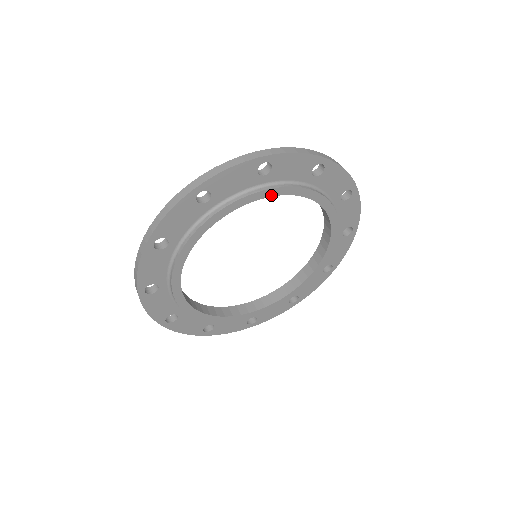
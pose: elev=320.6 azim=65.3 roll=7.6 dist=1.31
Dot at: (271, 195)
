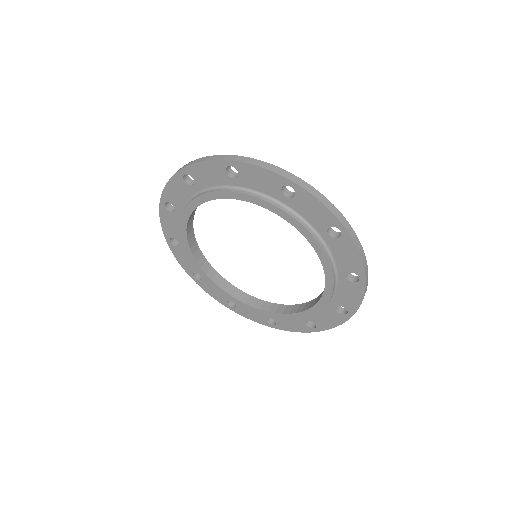
Dot at: (240, 199)
